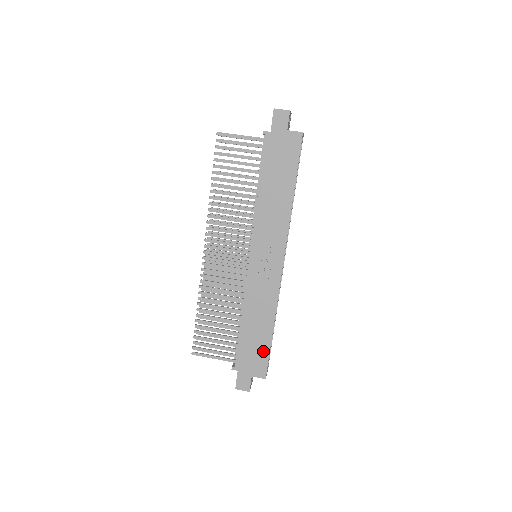
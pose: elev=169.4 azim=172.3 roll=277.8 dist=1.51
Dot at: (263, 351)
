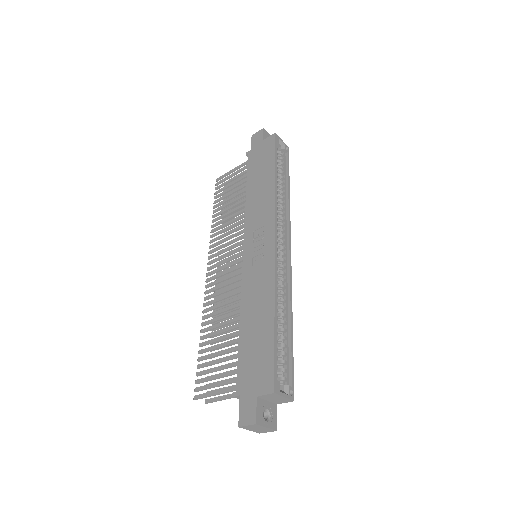
Dot at: (266, 351)
